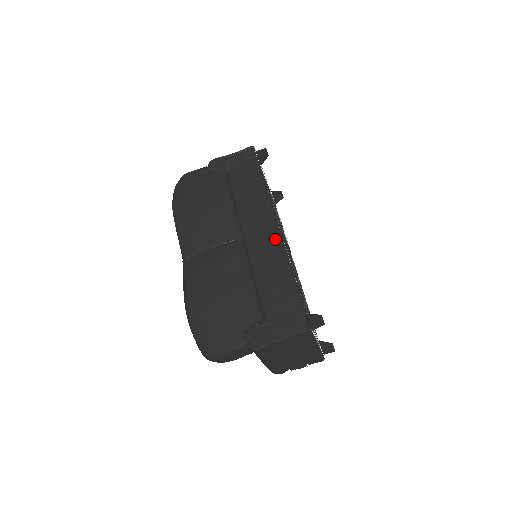
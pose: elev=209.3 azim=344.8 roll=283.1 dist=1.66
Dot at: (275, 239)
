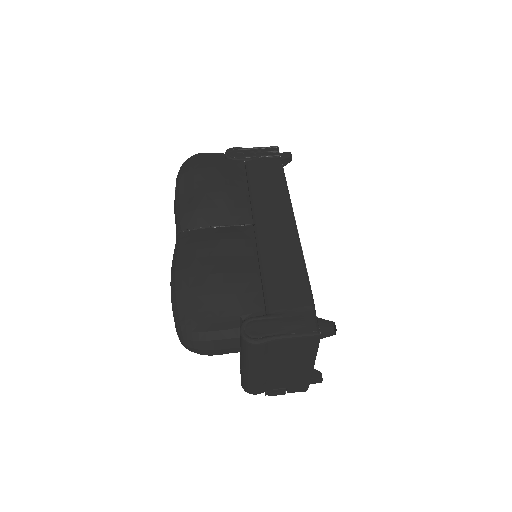
Dot at: (291, 235)
